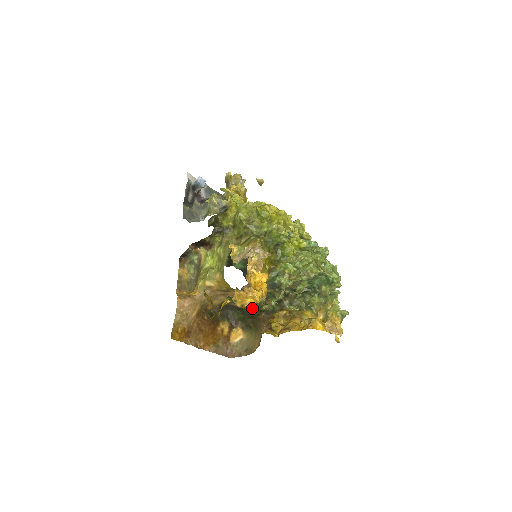
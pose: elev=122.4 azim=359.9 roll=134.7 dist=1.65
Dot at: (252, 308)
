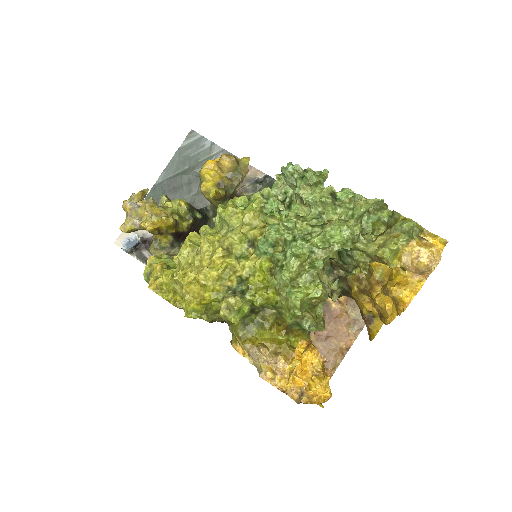
Dot at: occluded
